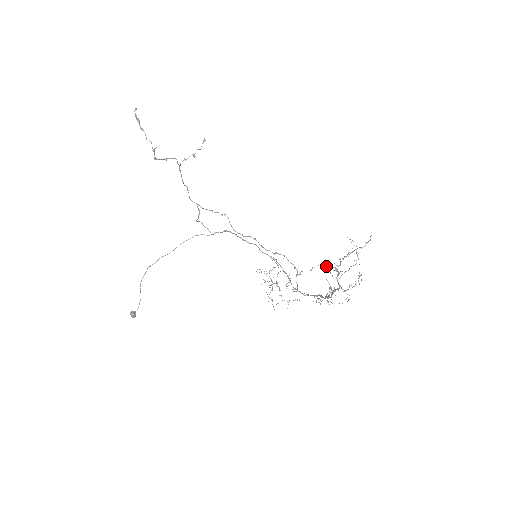
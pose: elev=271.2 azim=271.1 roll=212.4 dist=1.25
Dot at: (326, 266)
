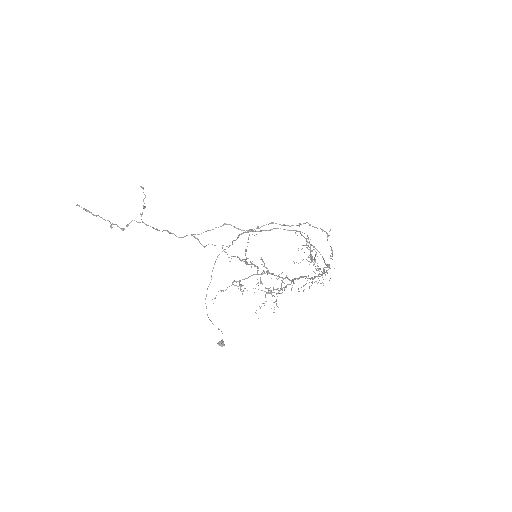
Dot at: (225, 290)
